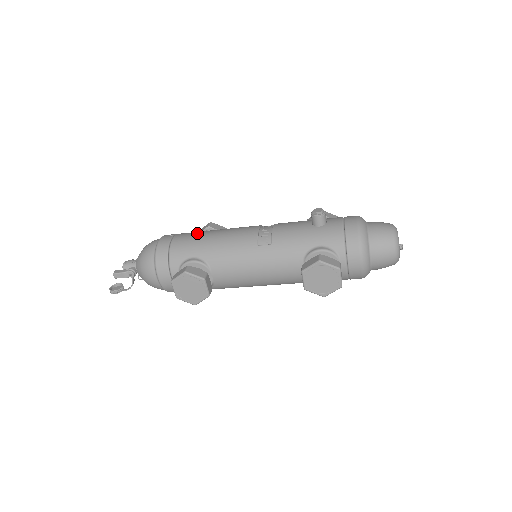
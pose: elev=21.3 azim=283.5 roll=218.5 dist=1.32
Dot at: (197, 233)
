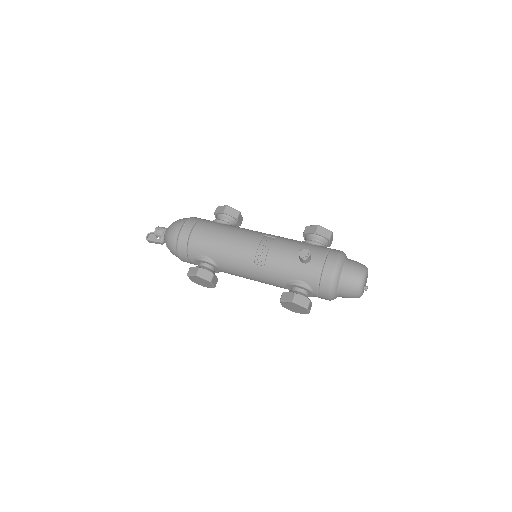
Dot at: (211, 232)
